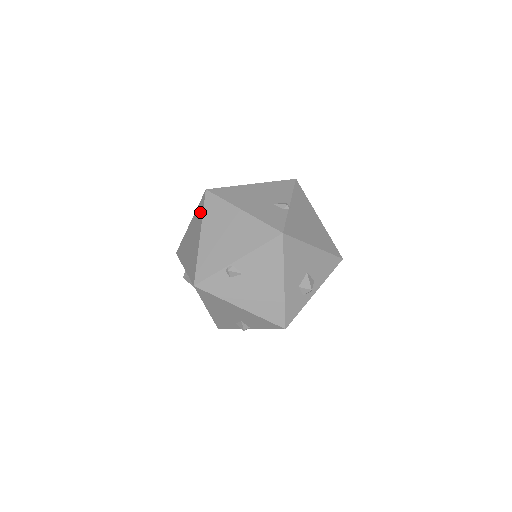
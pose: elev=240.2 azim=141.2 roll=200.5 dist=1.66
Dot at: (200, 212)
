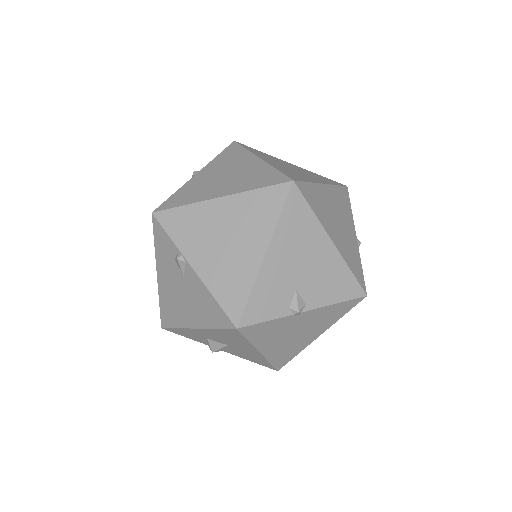
Dot at: (261, 181)
